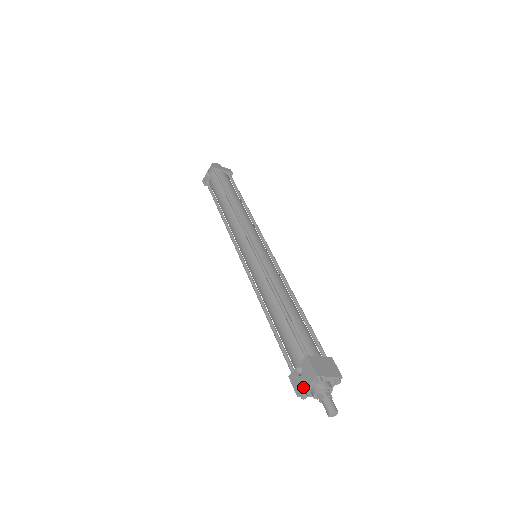
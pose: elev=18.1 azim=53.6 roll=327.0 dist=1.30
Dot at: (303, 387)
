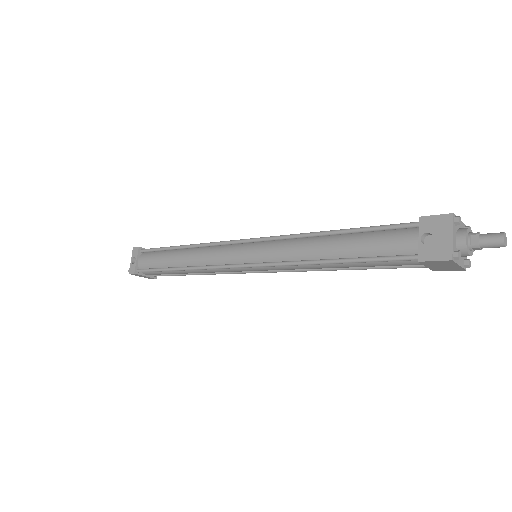
Dot at: (448, 243)
